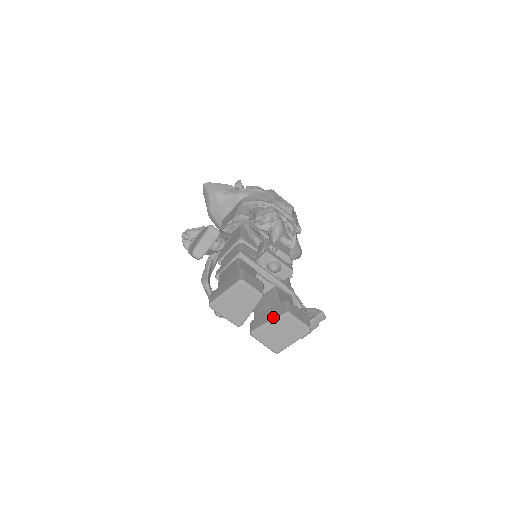
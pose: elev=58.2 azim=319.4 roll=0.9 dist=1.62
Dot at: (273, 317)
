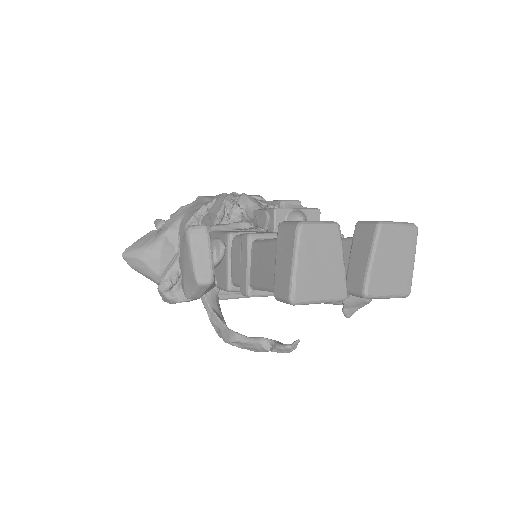
Dot at: (368, 247)
